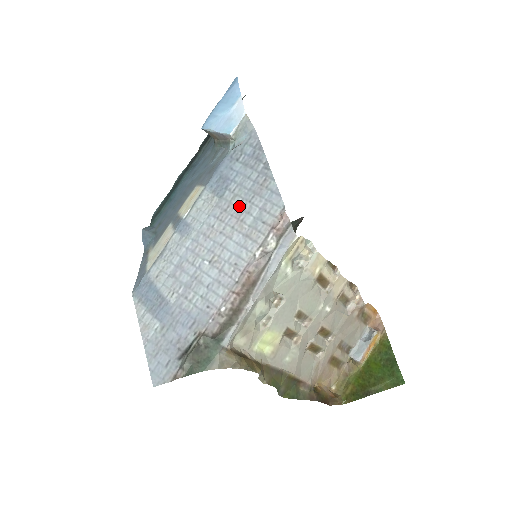
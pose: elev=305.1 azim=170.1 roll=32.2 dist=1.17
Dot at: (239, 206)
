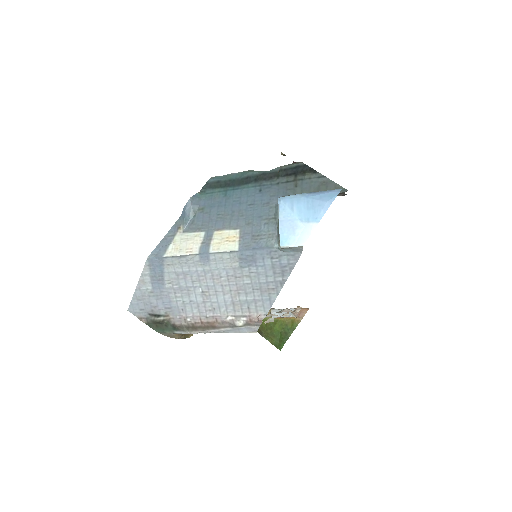
Dot at: (245, 284)
